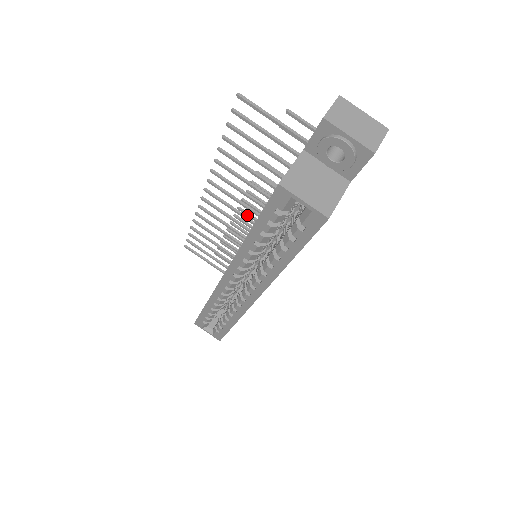
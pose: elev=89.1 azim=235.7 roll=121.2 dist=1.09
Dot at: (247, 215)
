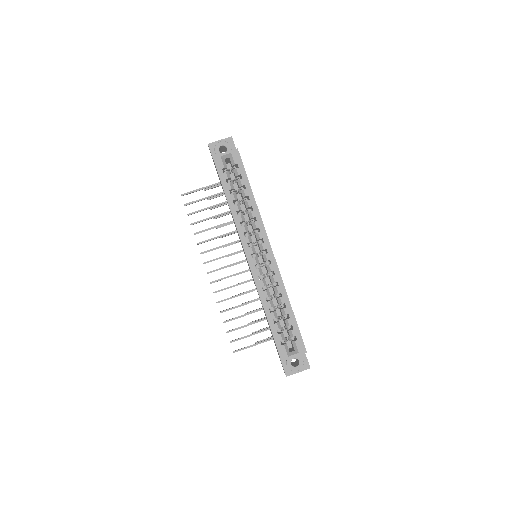
Dot at: occluded
